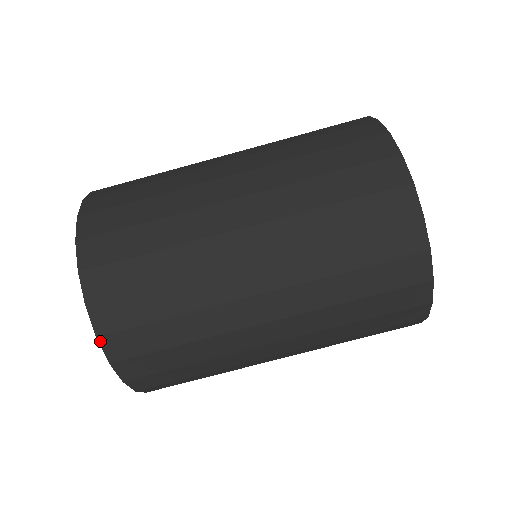
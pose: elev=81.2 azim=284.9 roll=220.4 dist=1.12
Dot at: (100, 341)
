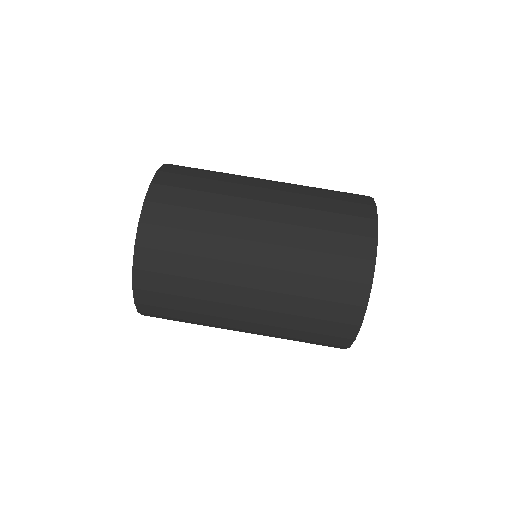
Dot at: (134, 272)
